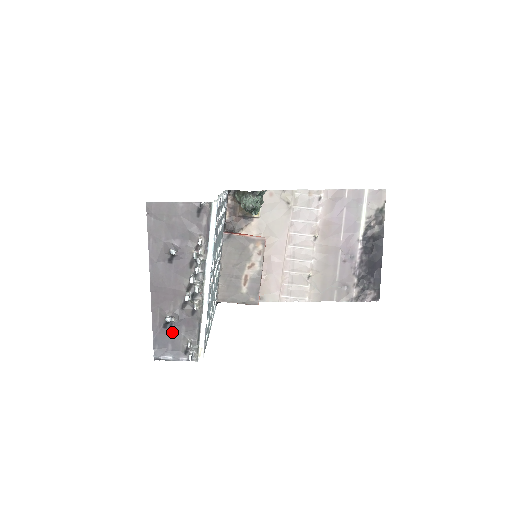
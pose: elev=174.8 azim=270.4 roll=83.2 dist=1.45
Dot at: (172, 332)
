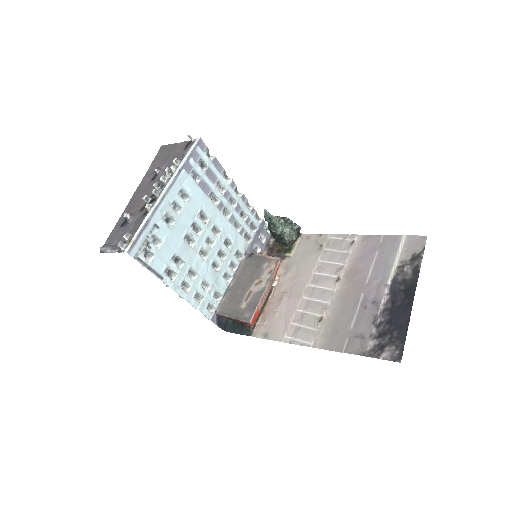
Dot at: (124, 230)
